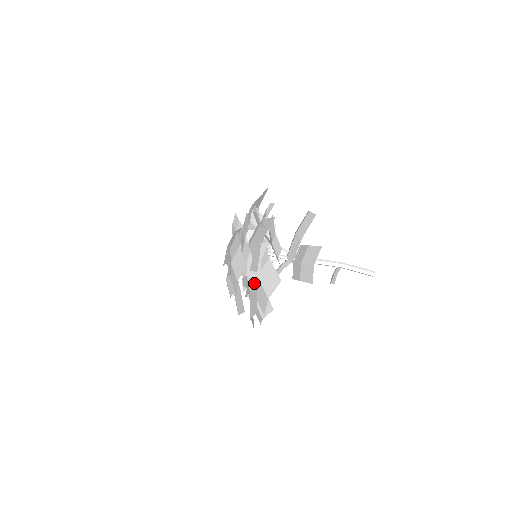
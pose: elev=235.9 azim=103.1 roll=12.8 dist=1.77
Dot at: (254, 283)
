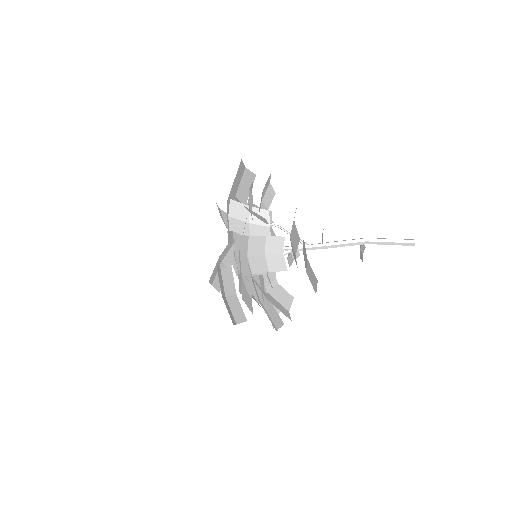
Dot at: occluded
